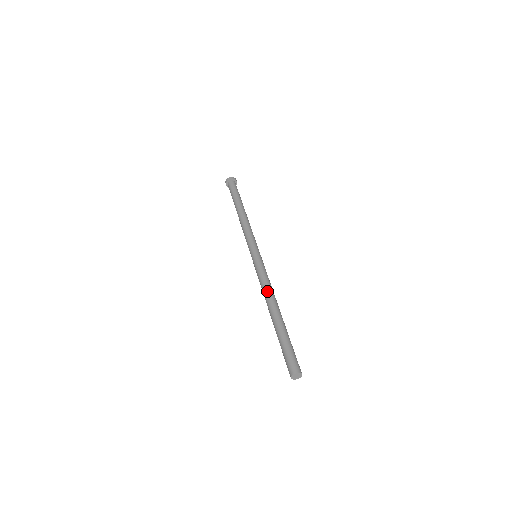
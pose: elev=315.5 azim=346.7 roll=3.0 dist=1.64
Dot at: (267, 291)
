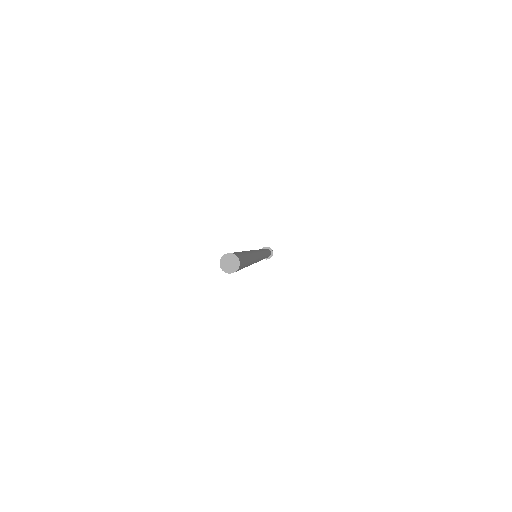
Dot at: occluded
